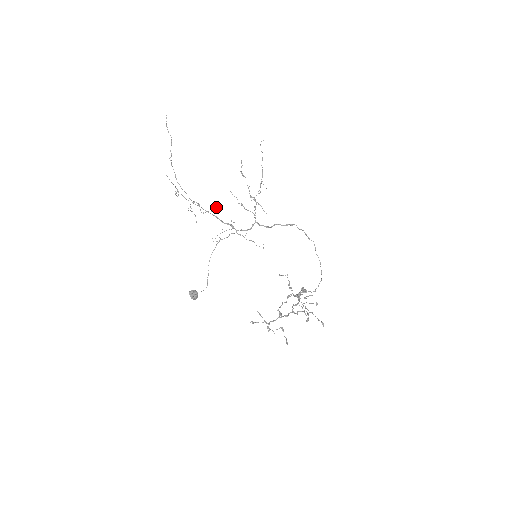
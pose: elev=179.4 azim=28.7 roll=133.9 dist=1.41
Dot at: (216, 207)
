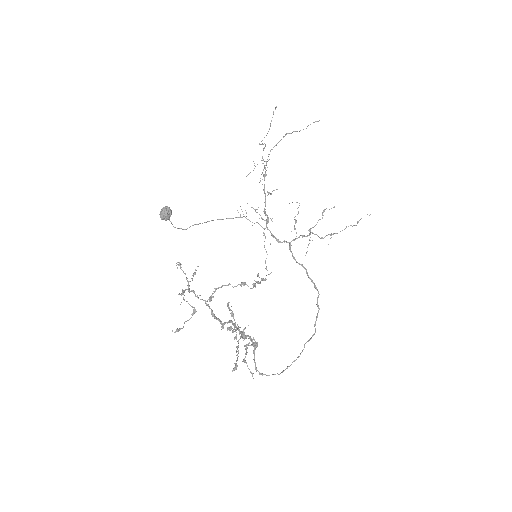
Dot at: (276, 189)
